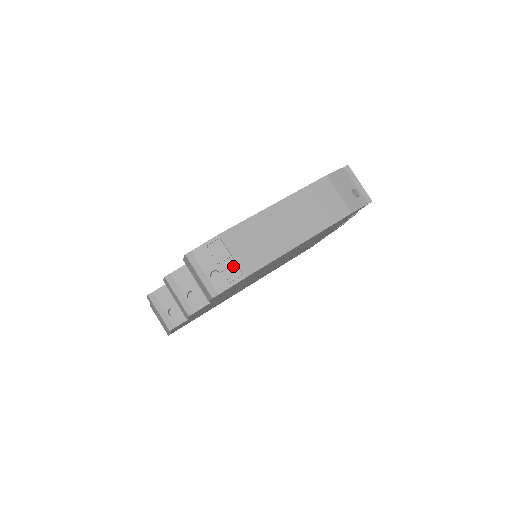
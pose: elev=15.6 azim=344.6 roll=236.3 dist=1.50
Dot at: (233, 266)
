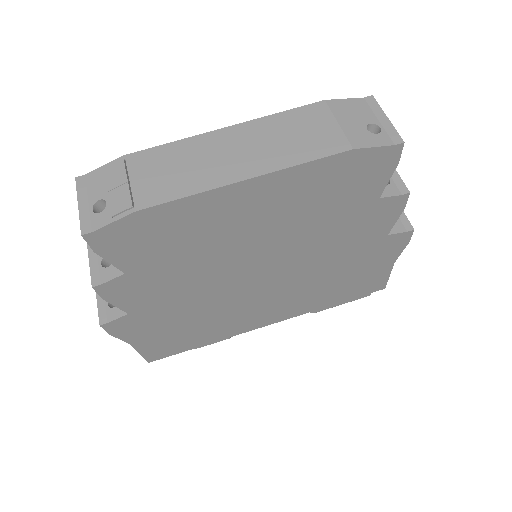
Dot at: (125, 194)
